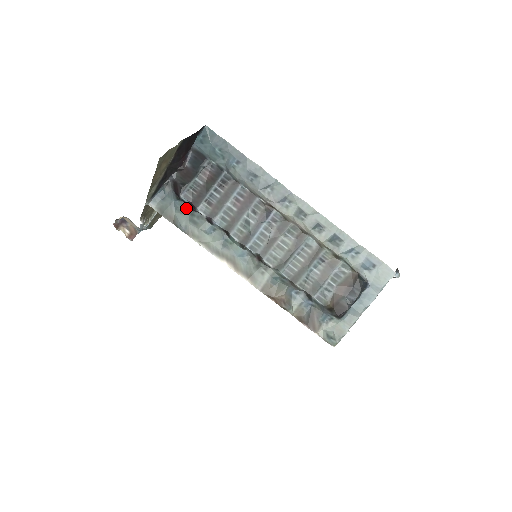
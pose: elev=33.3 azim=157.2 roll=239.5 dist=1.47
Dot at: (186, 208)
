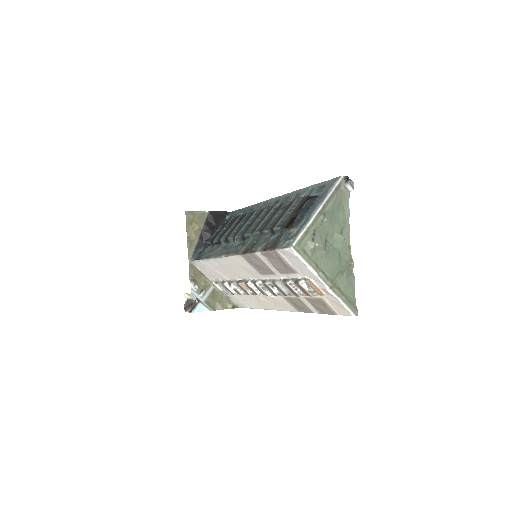
Dot at: occluded
